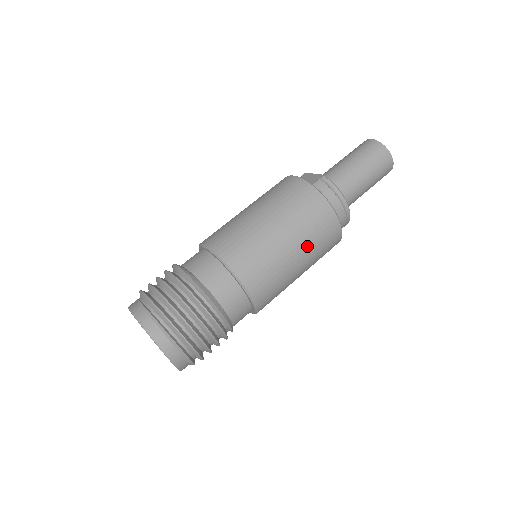
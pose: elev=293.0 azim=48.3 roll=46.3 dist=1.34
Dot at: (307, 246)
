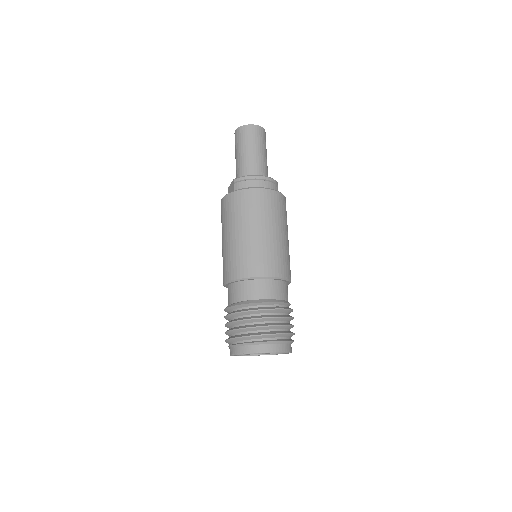
Dot at: (267, 220)
